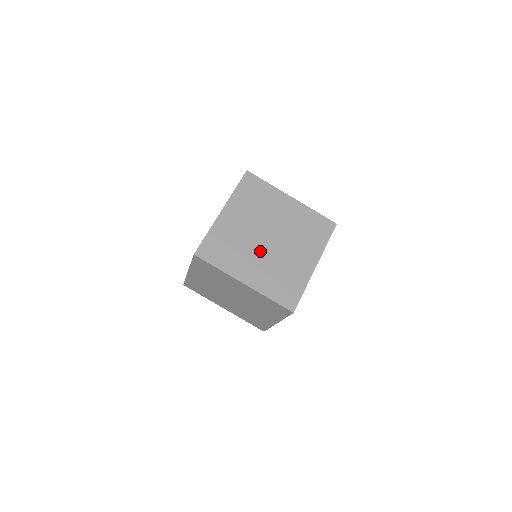
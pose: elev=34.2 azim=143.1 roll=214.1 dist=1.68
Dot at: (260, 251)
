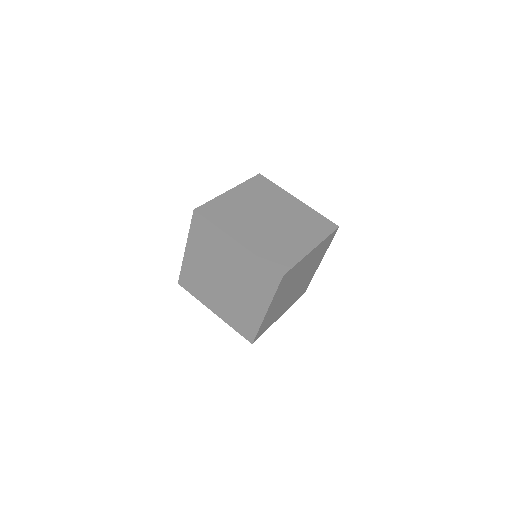
Dot at: (219, 290)
